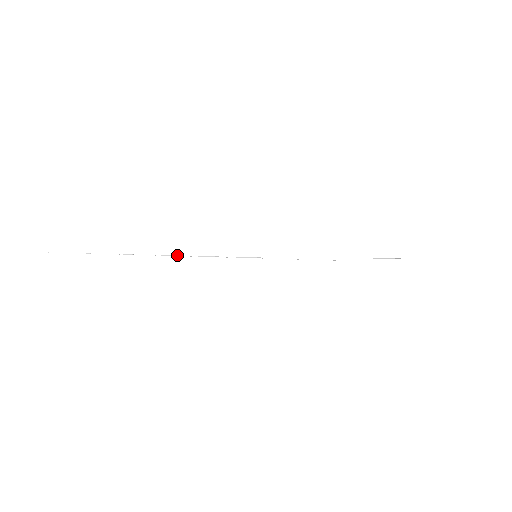
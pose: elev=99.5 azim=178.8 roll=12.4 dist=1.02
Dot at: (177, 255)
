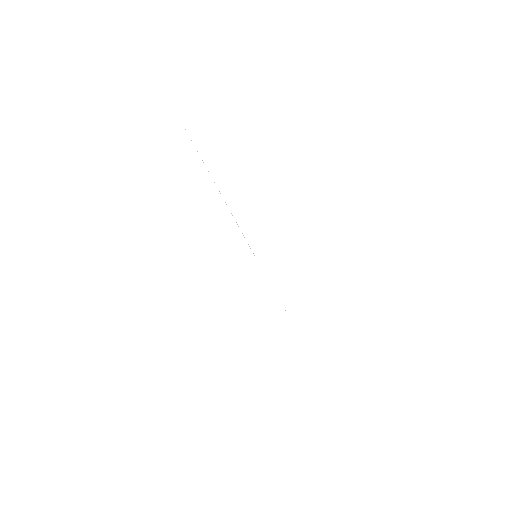
Dot at: occluded
